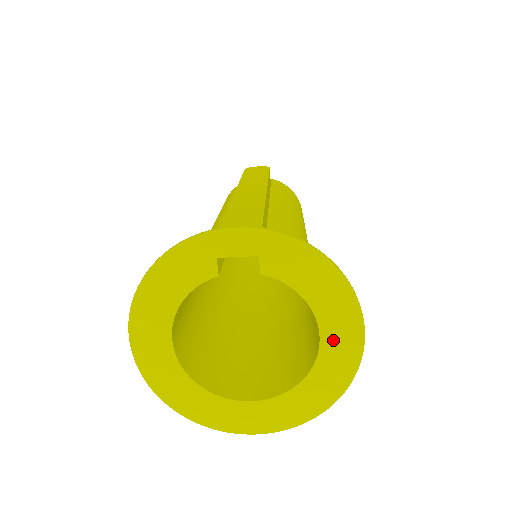
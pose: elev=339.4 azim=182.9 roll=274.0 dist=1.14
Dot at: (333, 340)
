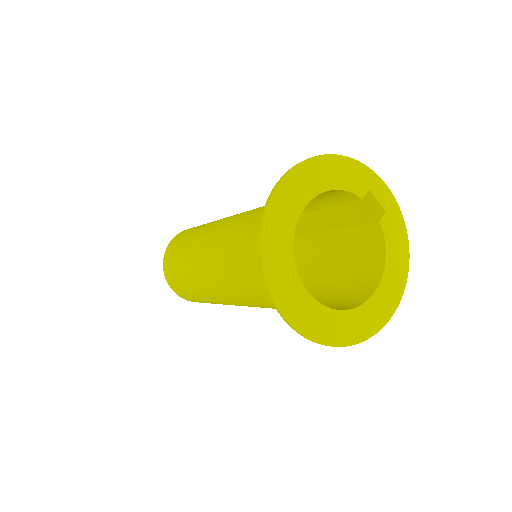
Dot at: (381, 298)
